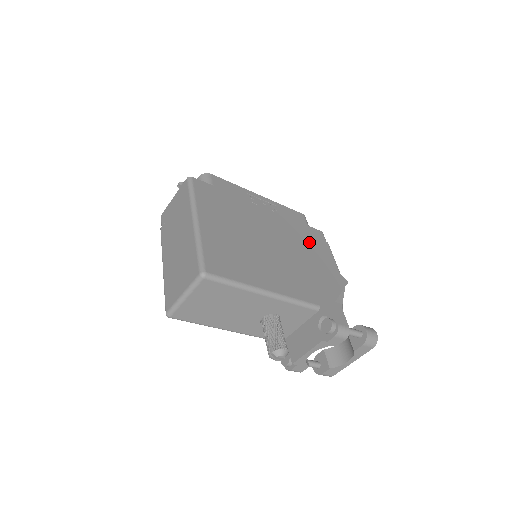
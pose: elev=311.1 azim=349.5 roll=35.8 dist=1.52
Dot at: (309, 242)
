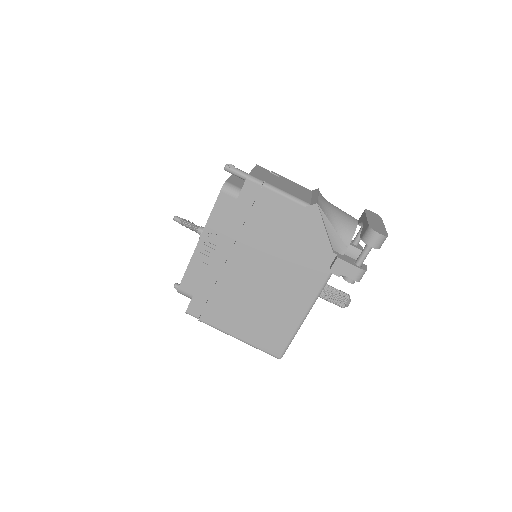
Dot at: (261, 220)
